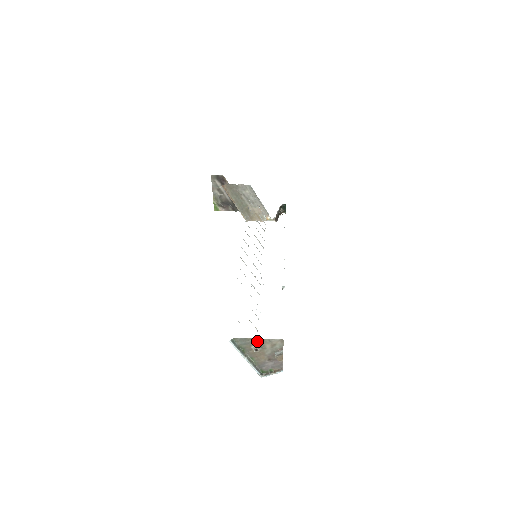
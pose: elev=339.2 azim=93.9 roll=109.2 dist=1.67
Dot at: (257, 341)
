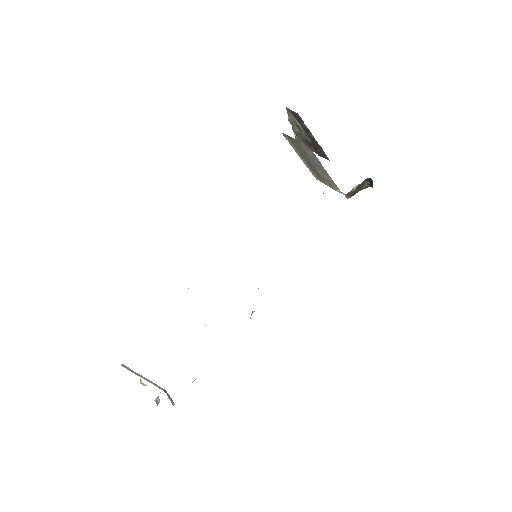
Dot at: occluded
